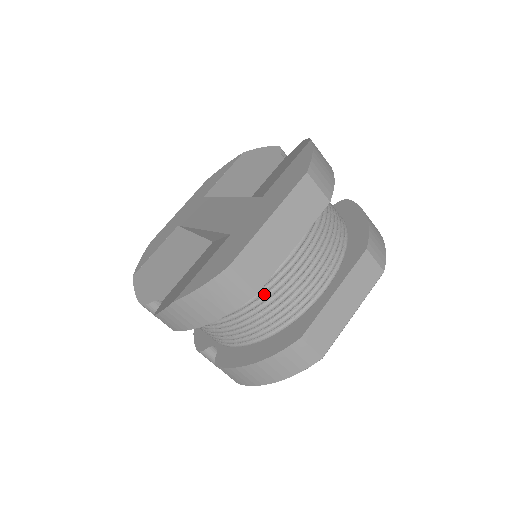
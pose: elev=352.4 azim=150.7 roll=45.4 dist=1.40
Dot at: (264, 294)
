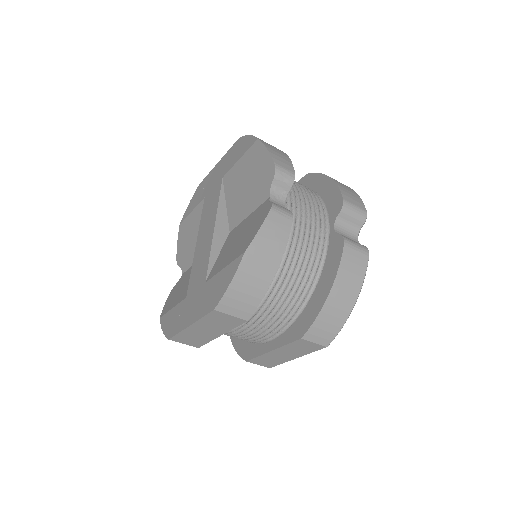
Dot at: occluded
